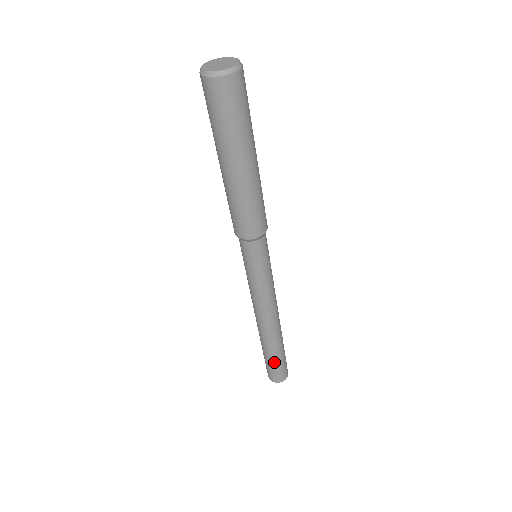
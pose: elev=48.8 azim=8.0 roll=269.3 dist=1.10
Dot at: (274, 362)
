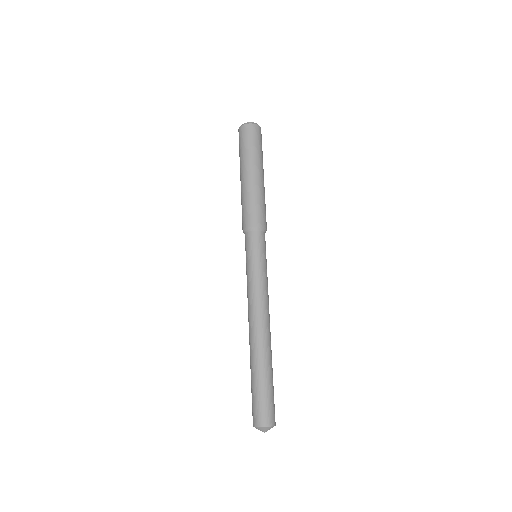
Dot at: (254, 387)
